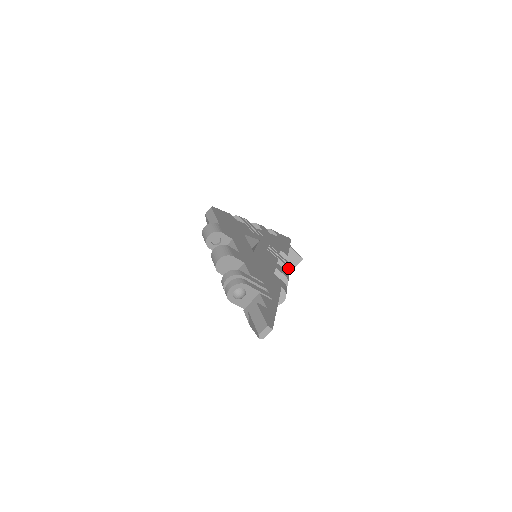
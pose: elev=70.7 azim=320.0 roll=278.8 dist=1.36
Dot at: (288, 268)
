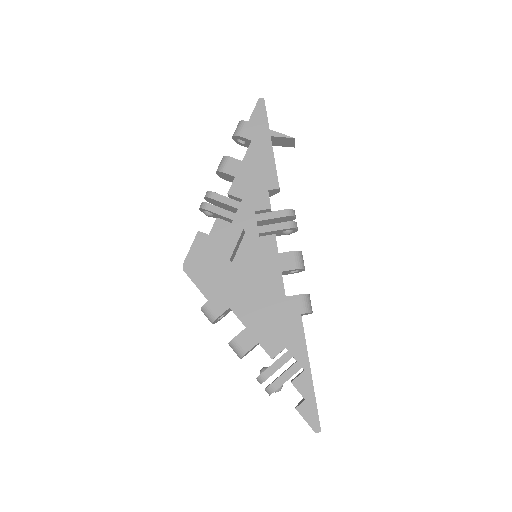
Dot at: (291, 229)
